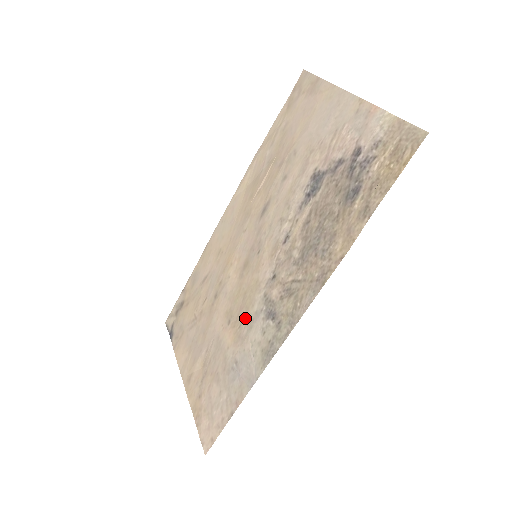
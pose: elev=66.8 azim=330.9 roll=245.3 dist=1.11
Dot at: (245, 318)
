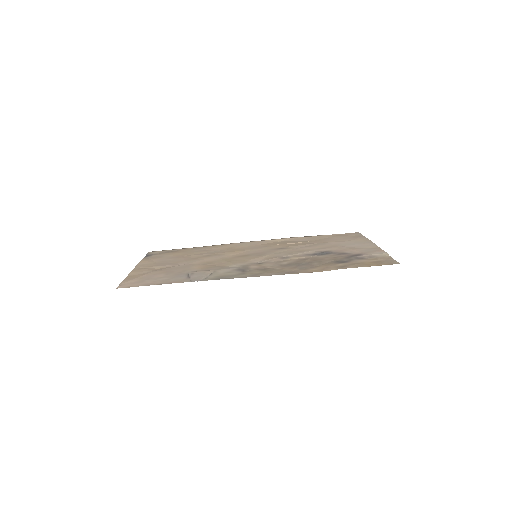
Dot at: (220, 266)
